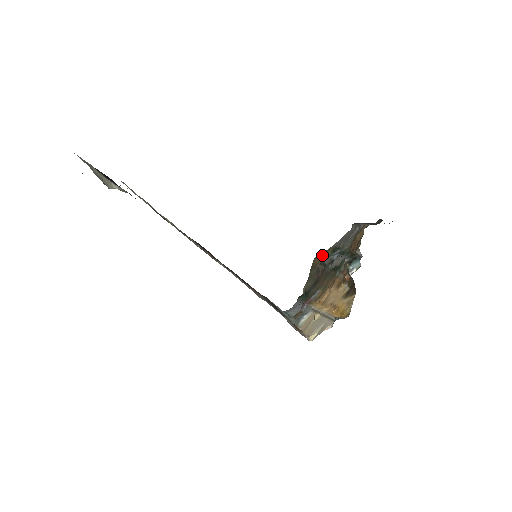
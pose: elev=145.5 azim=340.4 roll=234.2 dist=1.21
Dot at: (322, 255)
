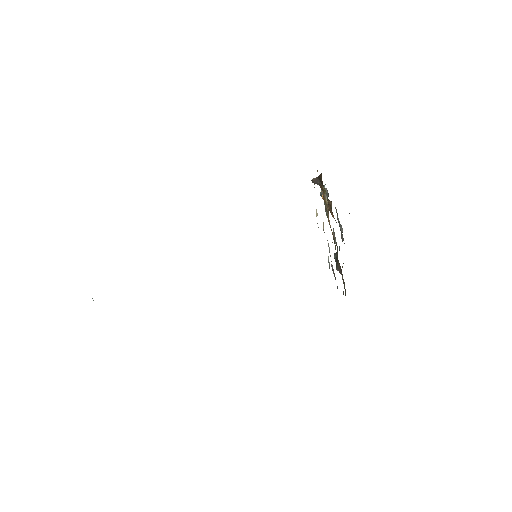
Dot at: occluded
